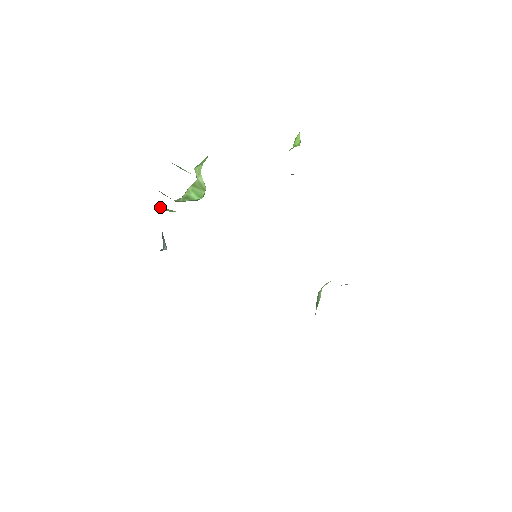
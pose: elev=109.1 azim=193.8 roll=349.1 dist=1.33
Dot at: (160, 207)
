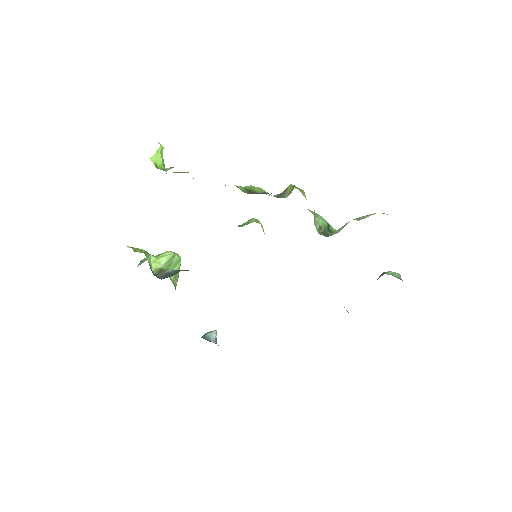
Dot at: occluded
